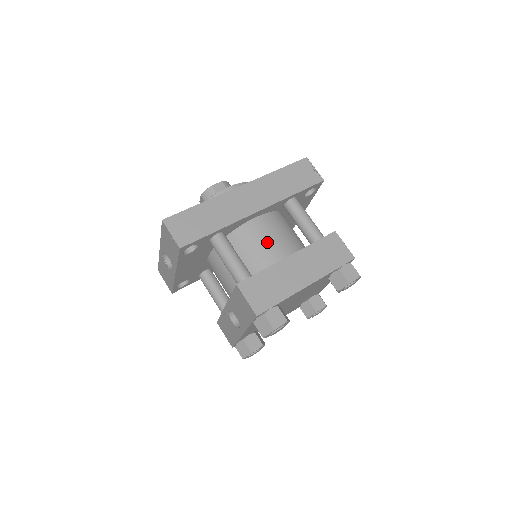
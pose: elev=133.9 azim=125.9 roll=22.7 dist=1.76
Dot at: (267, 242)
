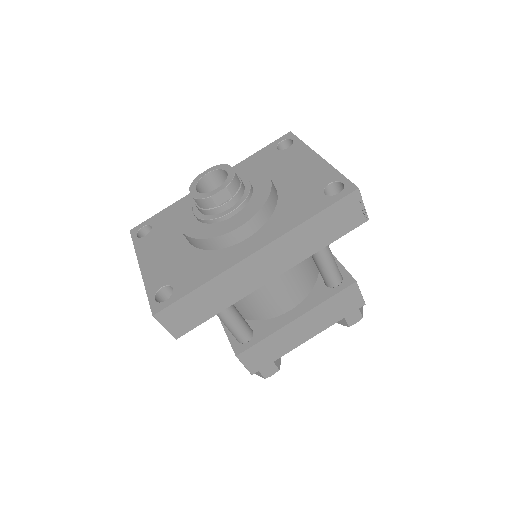
Dot at: (275, 295)
